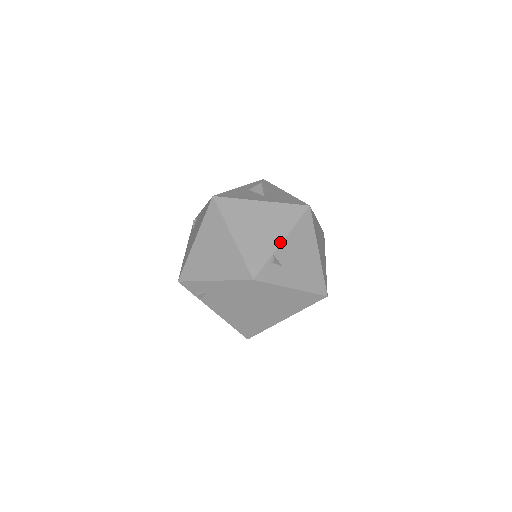
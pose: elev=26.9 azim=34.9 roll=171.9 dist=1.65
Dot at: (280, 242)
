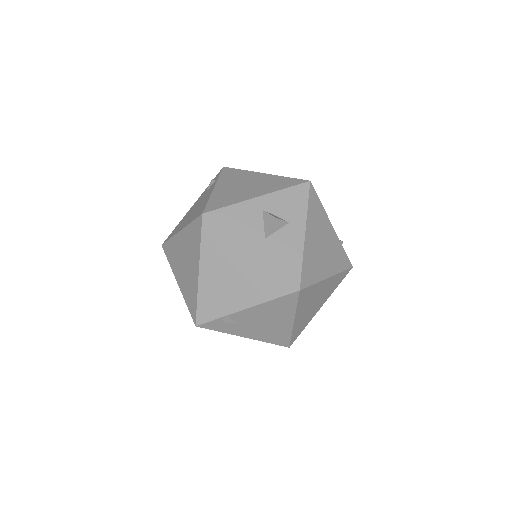
Dot at: (242, 308)
